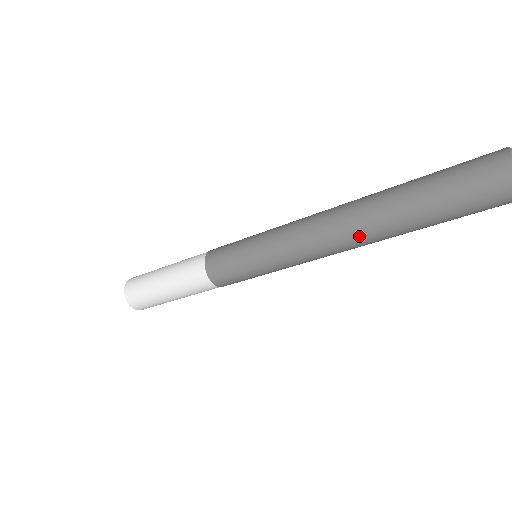
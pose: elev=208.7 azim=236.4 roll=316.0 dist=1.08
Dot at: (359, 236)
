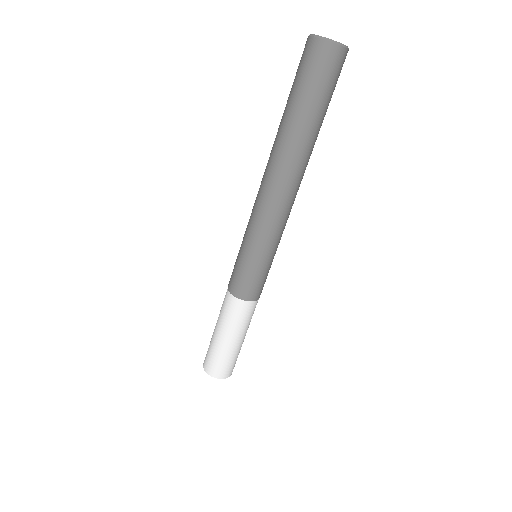
Dot at: (275, 165)
